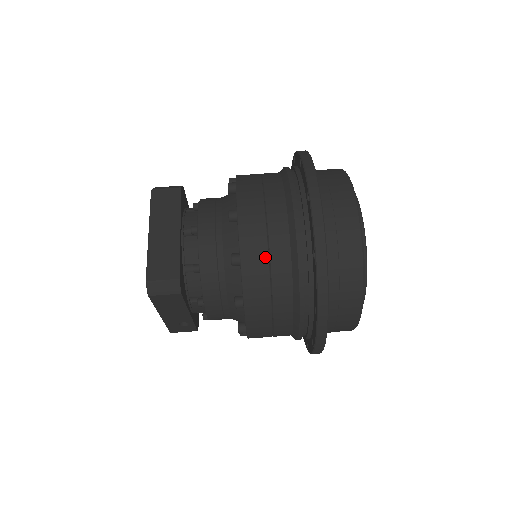
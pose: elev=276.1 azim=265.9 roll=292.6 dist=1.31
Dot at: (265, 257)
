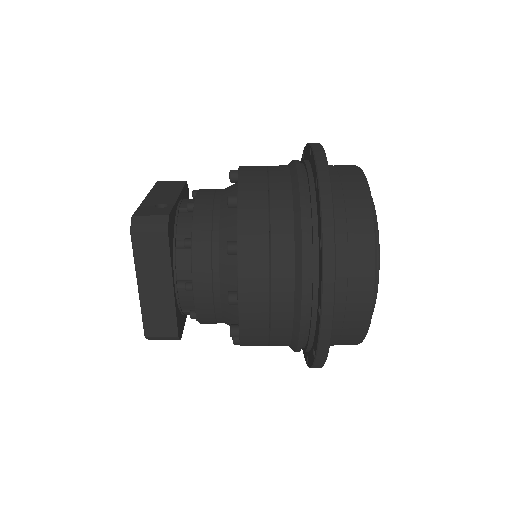
Dot at: (265, 338)
